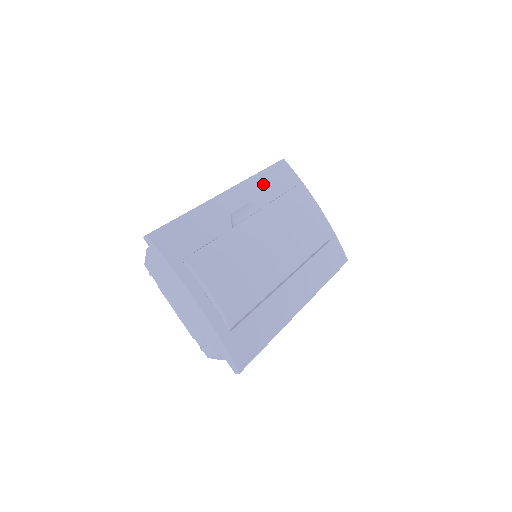
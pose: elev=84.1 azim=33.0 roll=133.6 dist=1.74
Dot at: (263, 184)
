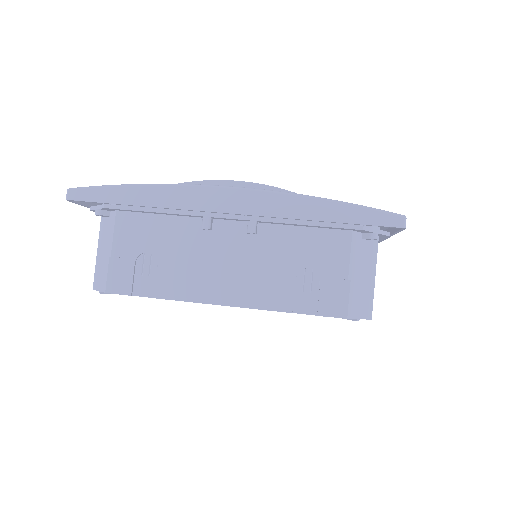
Dot at: occluded
